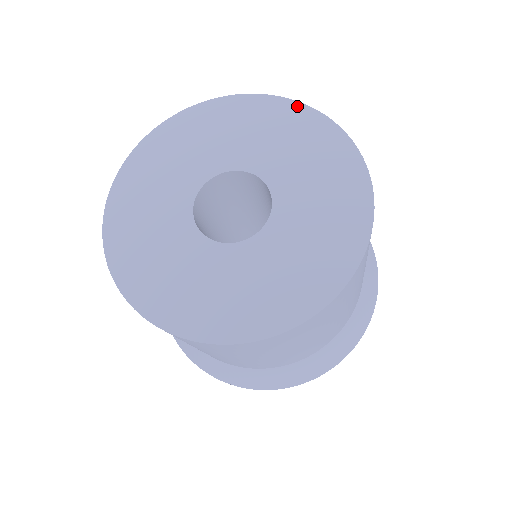
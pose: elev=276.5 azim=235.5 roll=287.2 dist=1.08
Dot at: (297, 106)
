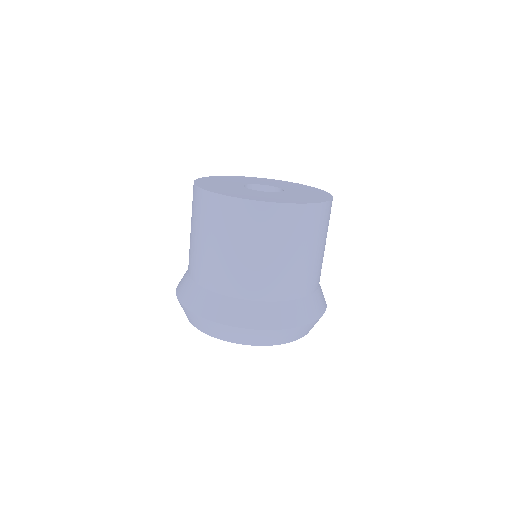
Dot at: (328, 194)
